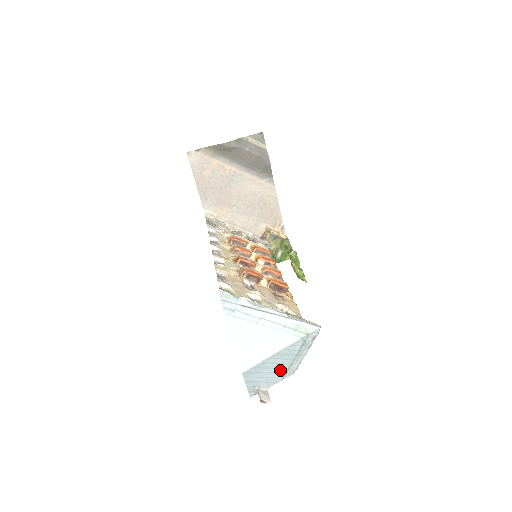
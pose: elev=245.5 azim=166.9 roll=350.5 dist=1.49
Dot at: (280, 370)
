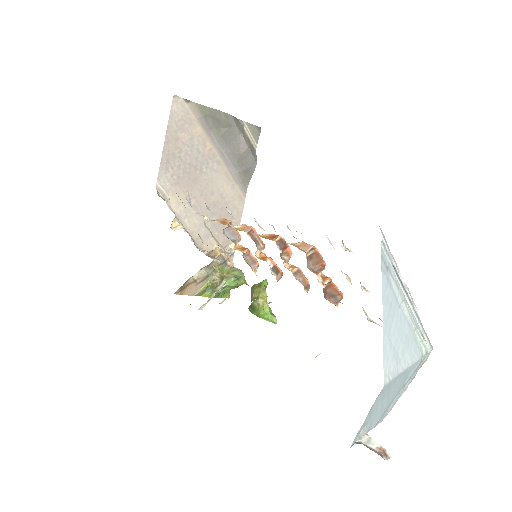
Dot at: (385, 406)
